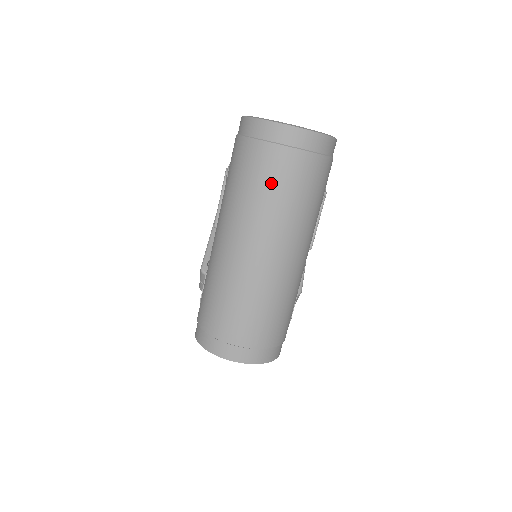
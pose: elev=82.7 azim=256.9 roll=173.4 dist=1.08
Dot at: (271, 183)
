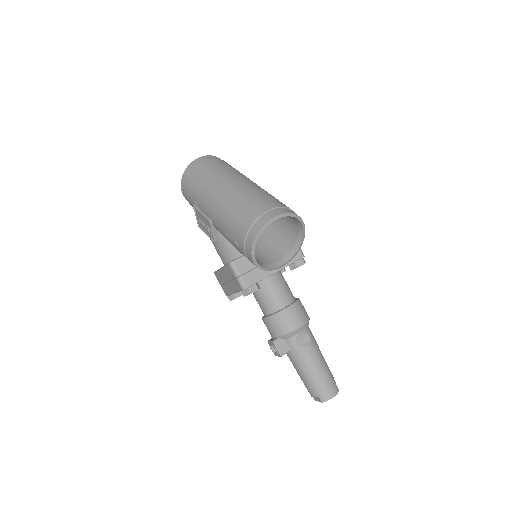
Dot at: (211, 169)
